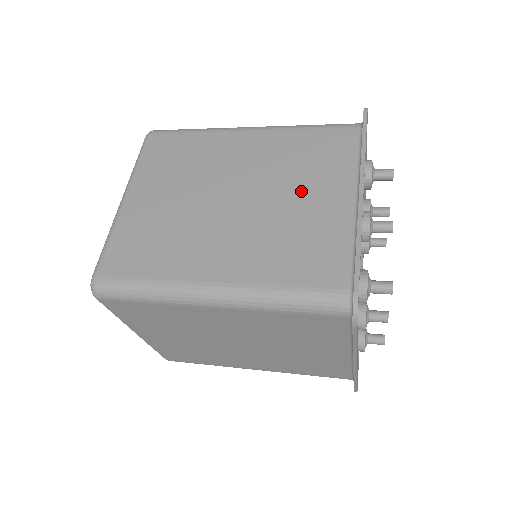
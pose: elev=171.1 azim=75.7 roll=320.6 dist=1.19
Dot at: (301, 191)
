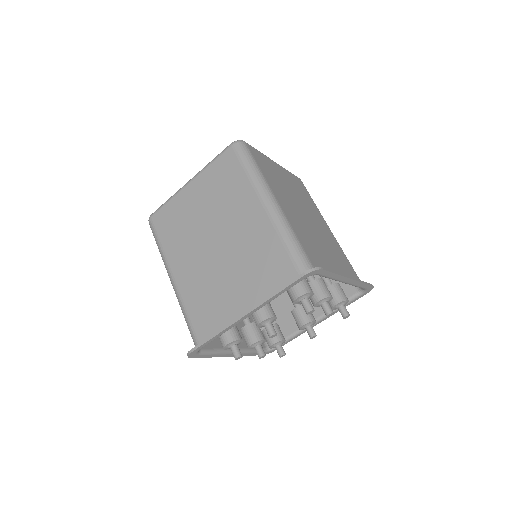
Dot at: (238, 277)
